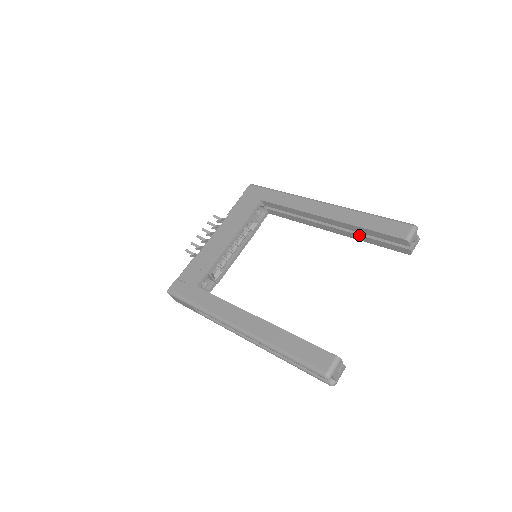
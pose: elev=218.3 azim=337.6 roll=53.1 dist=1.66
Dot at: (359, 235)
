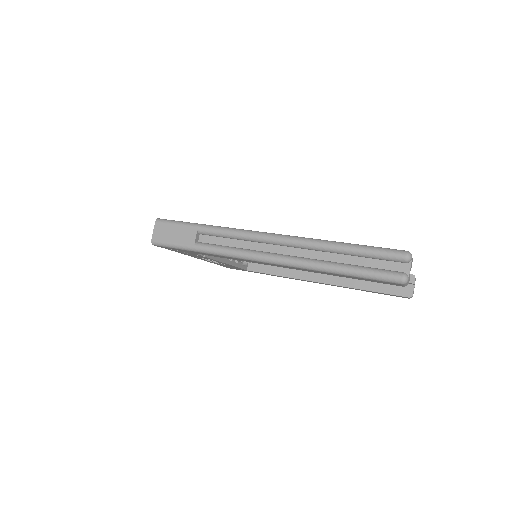
Dot at: (358, 280)
